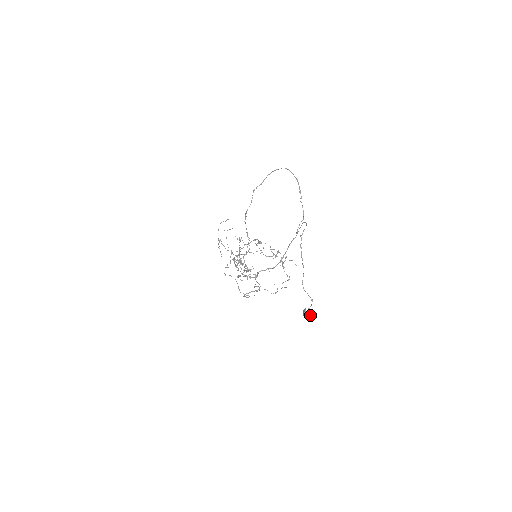
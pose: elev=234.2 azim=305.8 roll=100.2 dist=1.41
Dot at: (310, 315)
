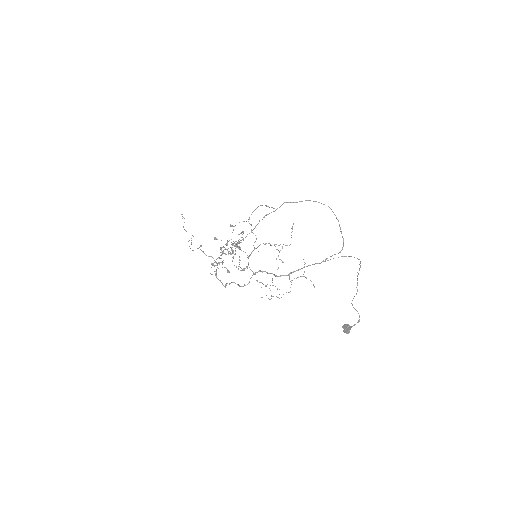
Dot at: (348, 332)
